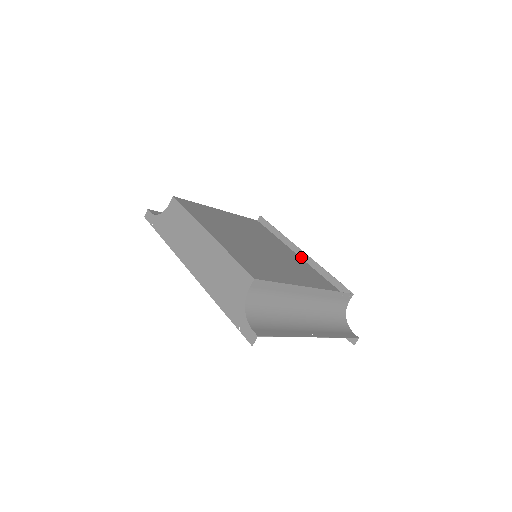
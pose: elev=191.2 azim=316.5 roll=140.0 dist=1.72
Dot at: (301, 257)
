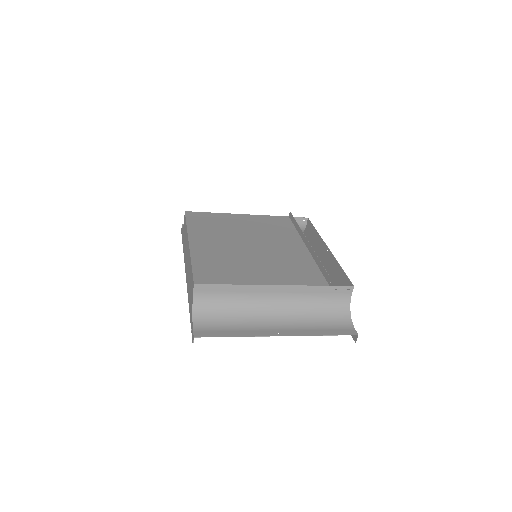
Dot at: (309, 251)
